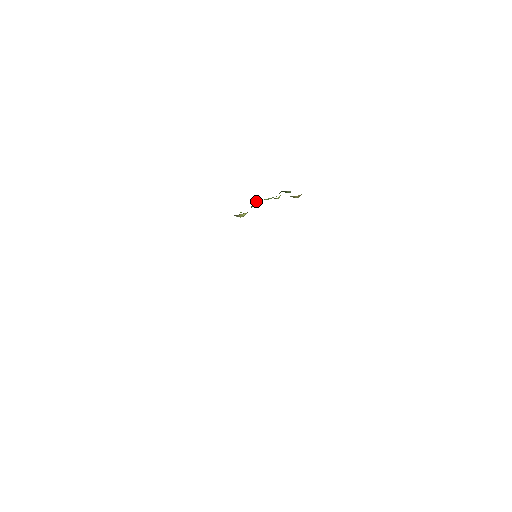
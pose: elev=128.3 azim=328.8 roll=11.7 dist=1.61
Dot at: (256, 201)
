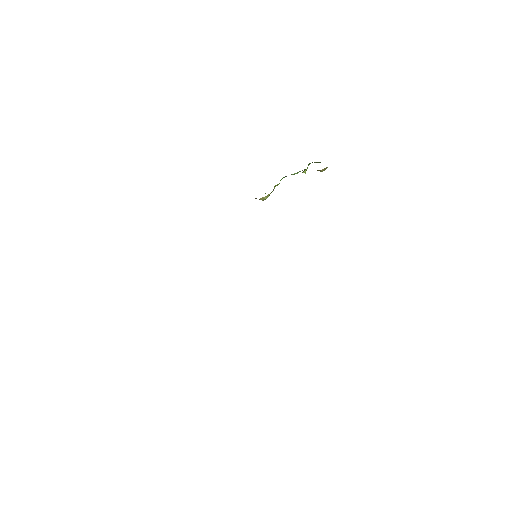
Dot at: (284, 177)
